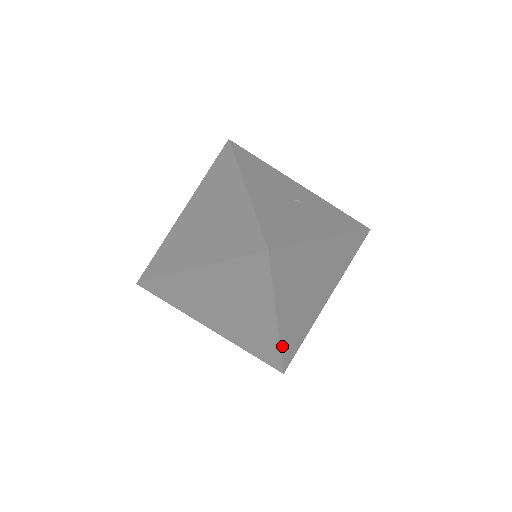
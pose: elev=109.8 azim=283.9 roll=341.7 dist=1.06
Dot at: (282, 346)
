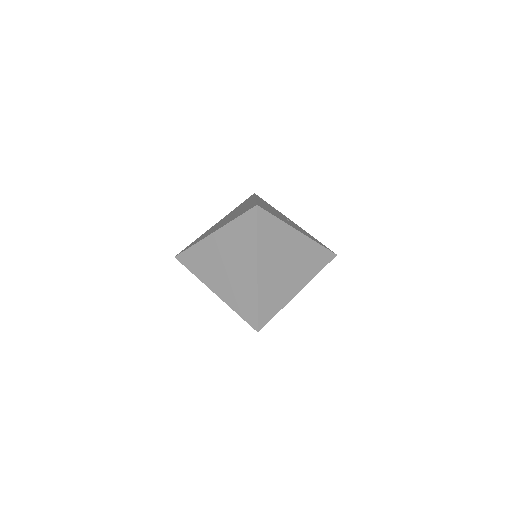
Dot at: (259, 300)
